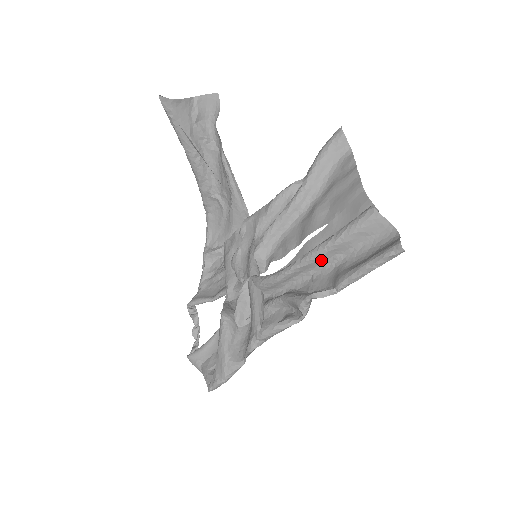
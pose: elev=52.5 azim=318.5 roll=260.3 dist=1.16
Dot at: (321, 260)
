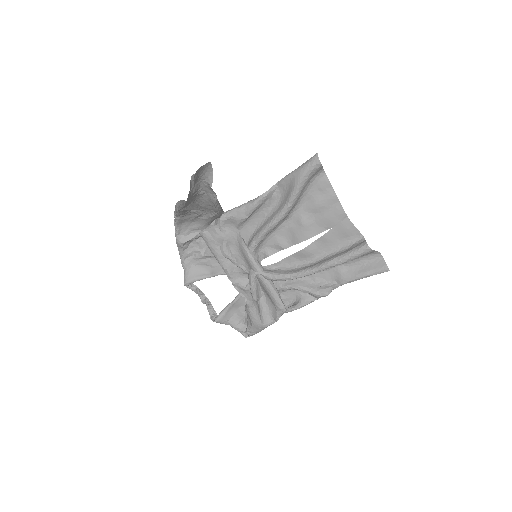
Dot at: occluded
